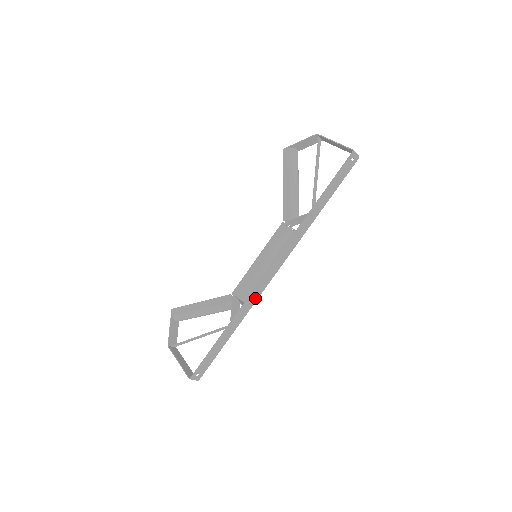
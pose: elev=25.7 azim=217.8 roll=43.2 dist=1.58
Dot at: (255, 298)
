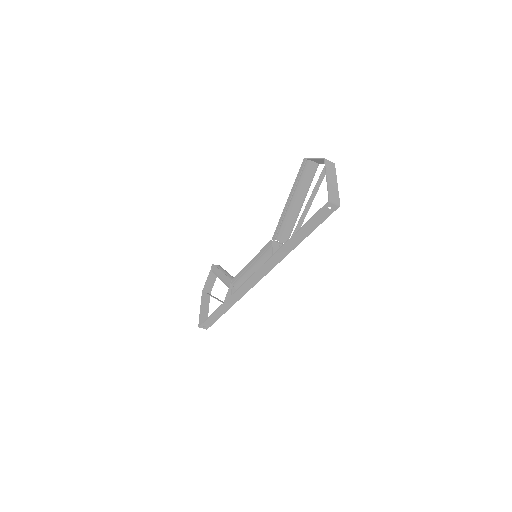
Dot at: (243, 293)
